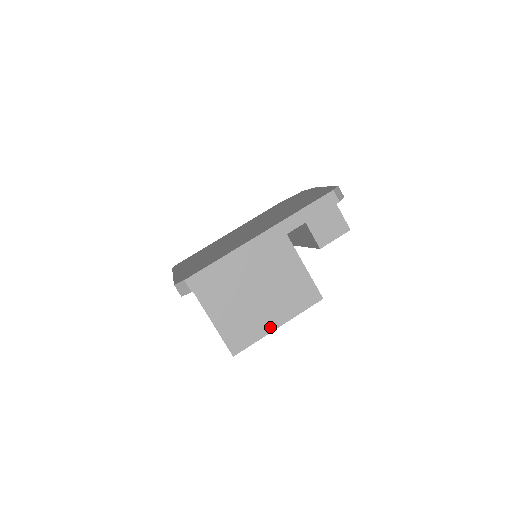
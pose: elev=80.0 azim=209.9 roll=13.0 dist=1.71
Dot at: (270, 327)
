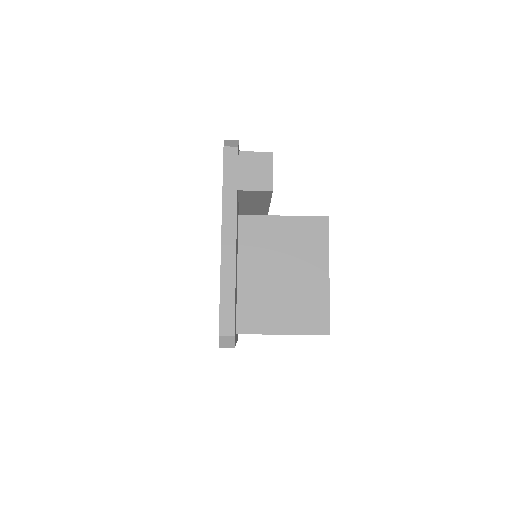
Dot at: (324, 283)
